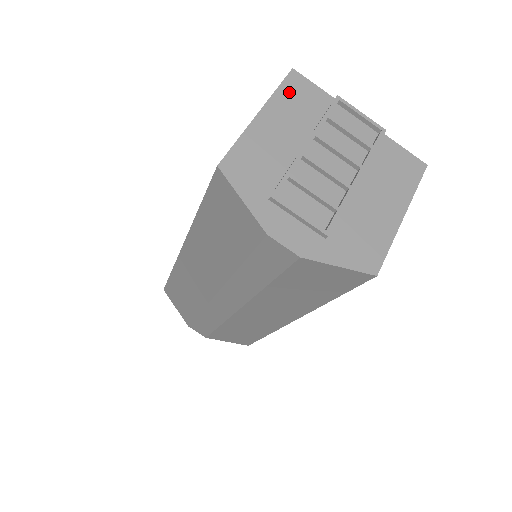
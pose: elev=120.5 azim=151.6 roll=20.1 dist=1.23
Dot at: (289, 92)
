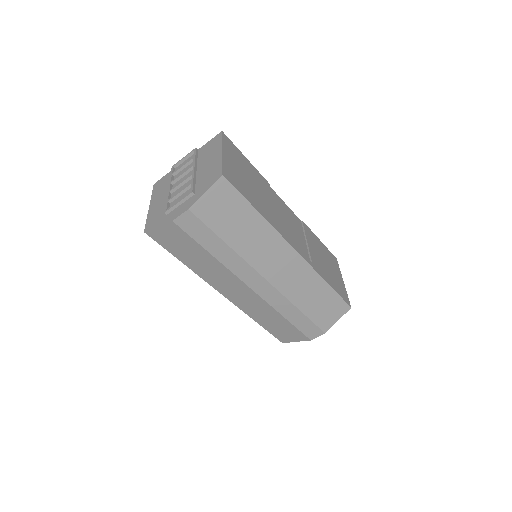
Dot at: (156, 189)
